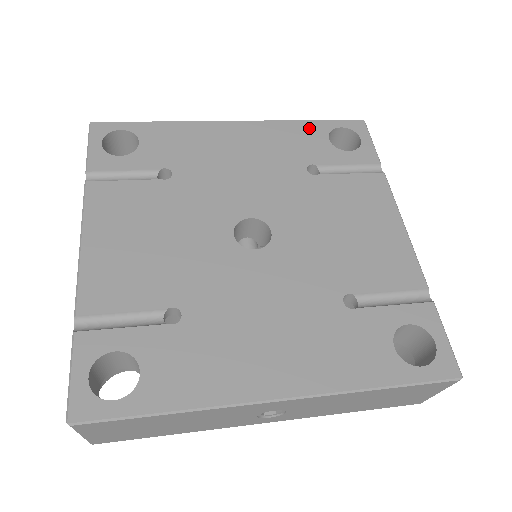
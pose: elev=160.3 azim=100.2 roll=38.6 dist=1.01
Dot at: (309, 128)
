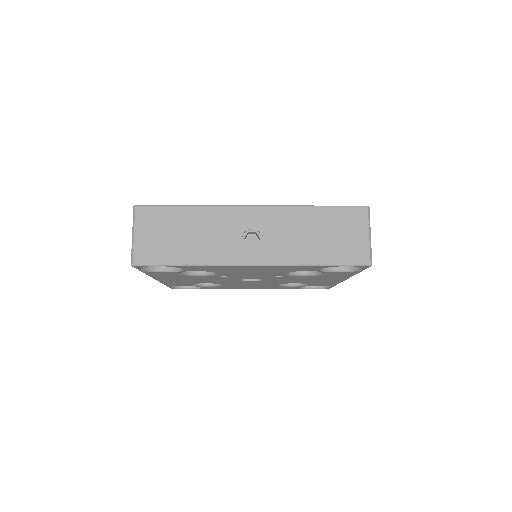
Dot at: occluded
